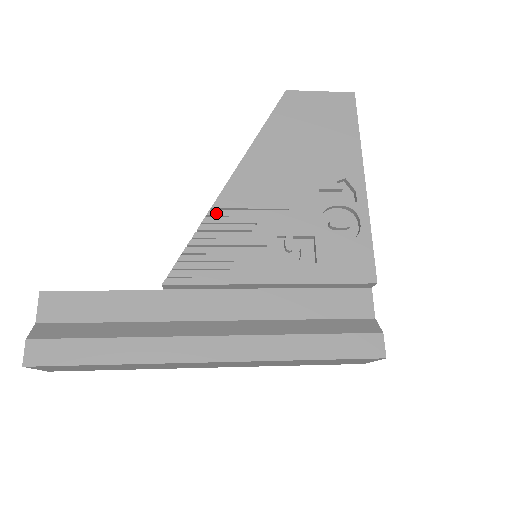
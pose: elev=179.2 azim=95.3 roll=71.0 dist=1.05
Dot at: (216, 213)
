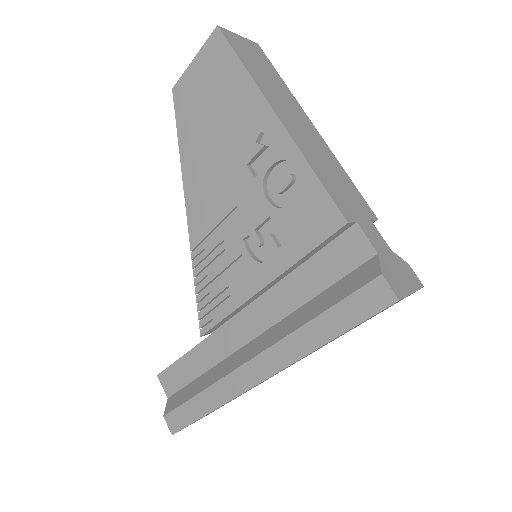
Dot at: (196, 253)
